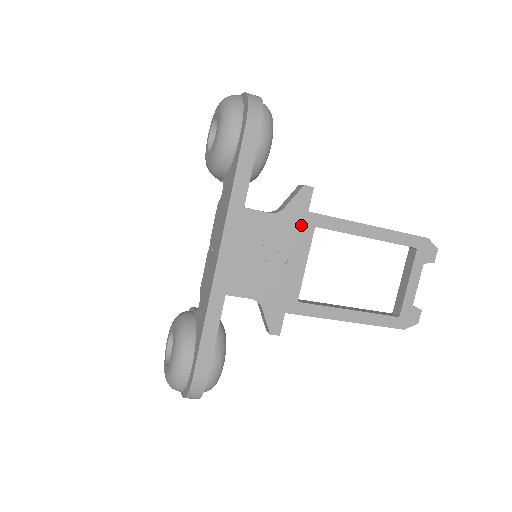
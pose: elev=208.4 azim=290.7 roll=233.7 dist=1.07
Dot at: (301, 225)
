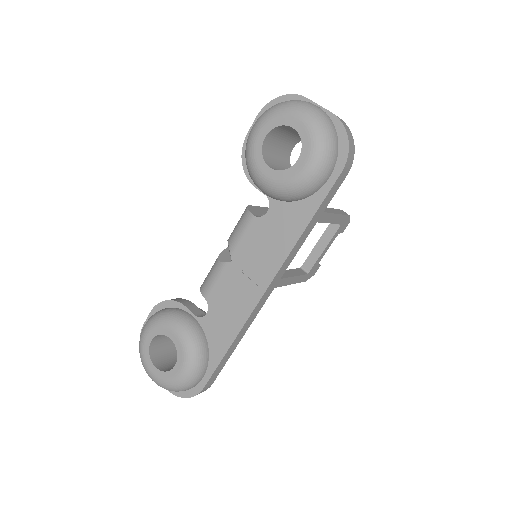
Dot at: occluded
